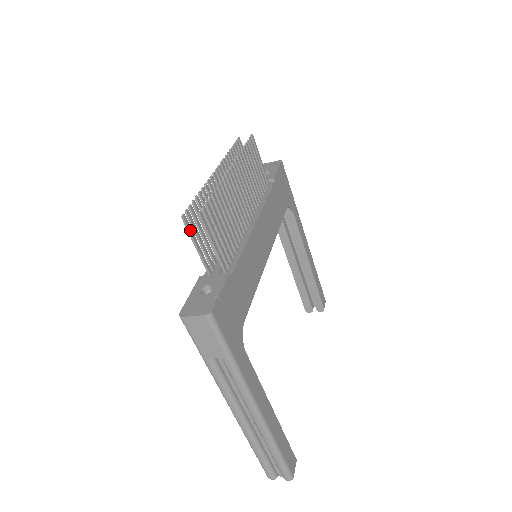
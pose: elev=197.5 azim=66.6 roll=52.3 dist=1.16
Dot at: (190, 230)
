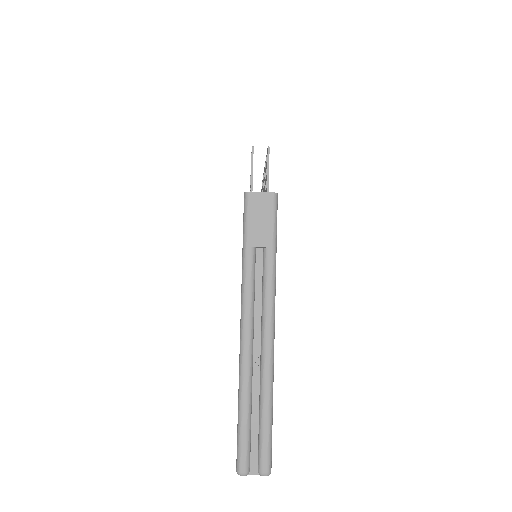
Dot at: occluded
